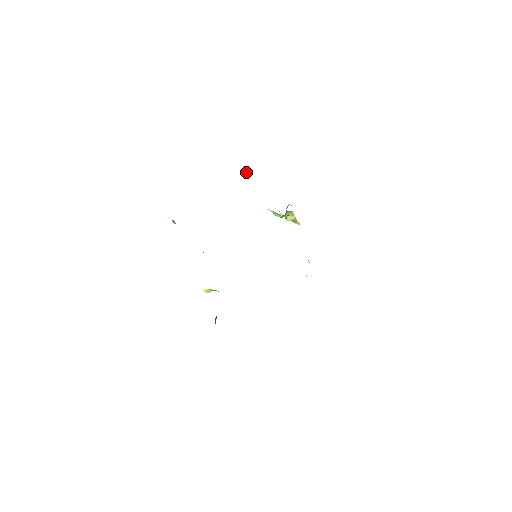
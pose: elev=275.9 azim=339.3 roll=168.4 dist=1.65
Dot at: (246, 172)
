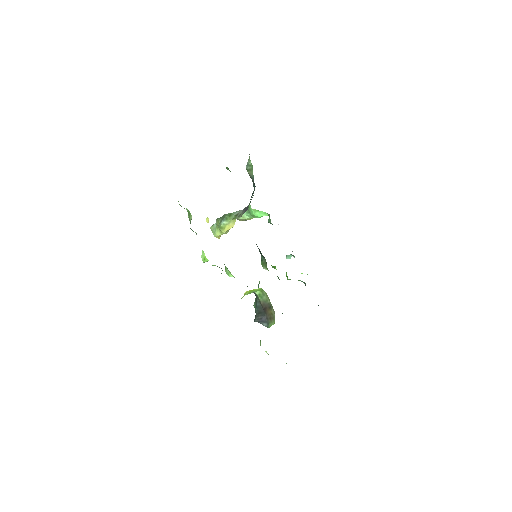
Dot at: occluded
